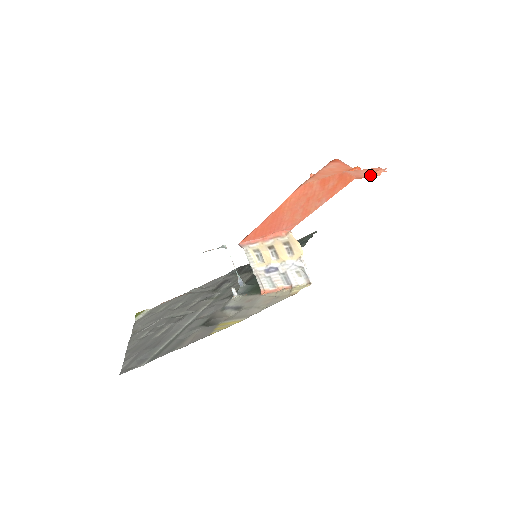
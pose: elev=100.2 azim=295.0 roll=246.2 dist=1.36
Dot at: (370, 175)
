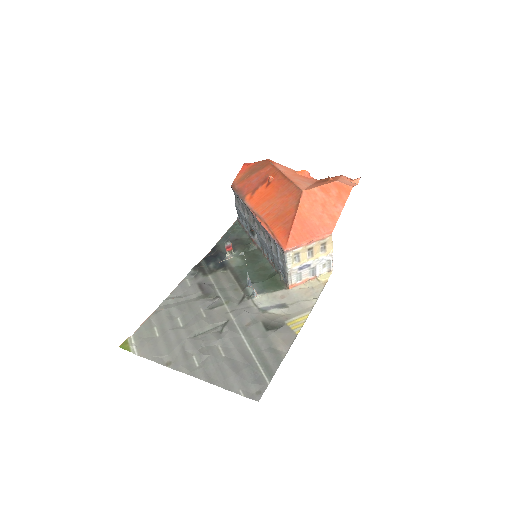
Dot at: (354, 184)
